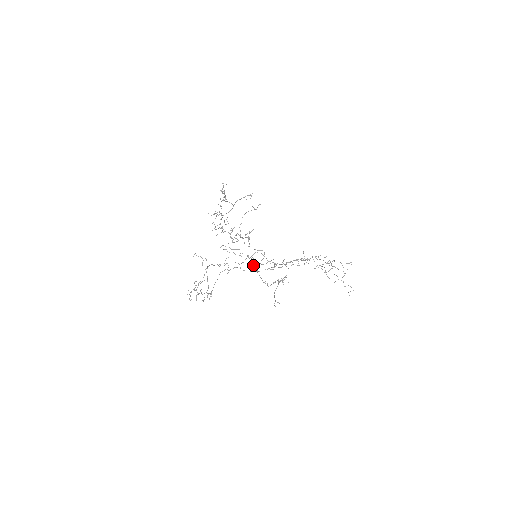
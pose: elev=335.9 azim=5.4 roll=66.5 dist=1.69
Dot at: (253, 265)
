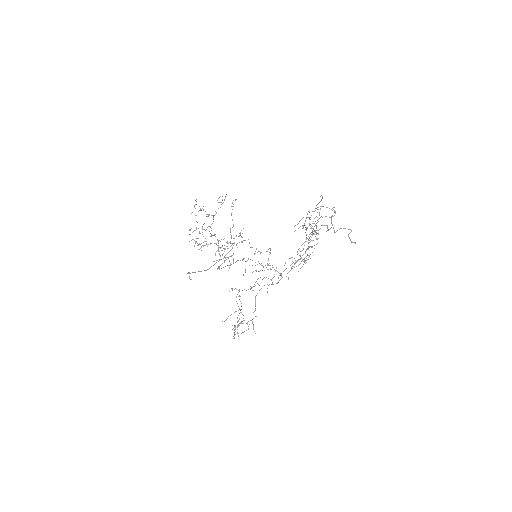
Dot at: (278, 272)
